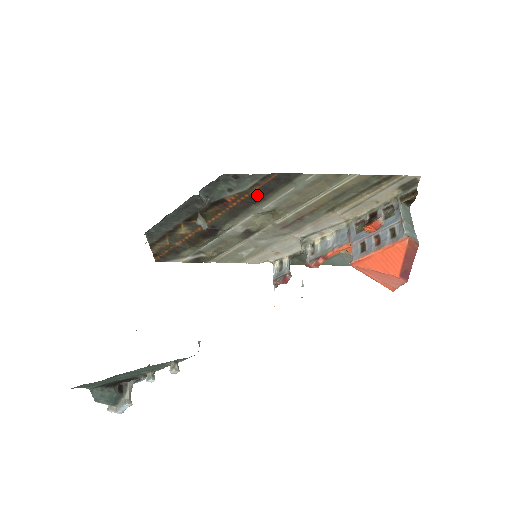
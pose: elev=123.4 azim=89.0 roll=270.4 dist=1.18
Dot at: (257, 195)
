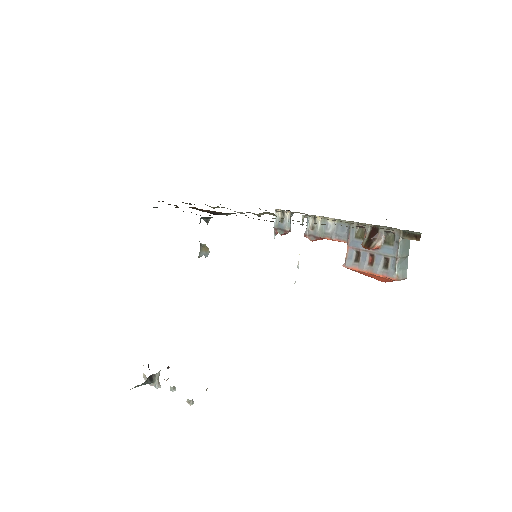
Dot at: (259, 219)
